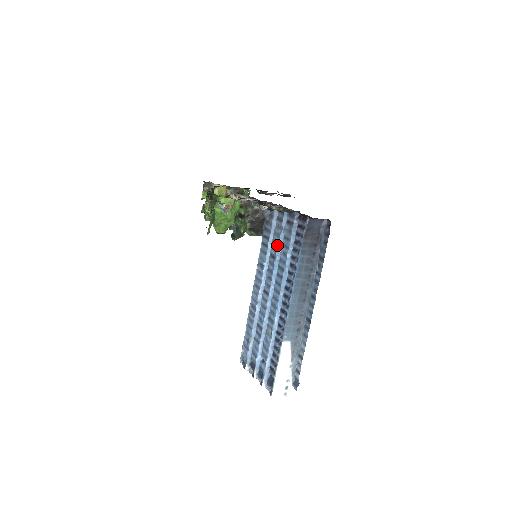
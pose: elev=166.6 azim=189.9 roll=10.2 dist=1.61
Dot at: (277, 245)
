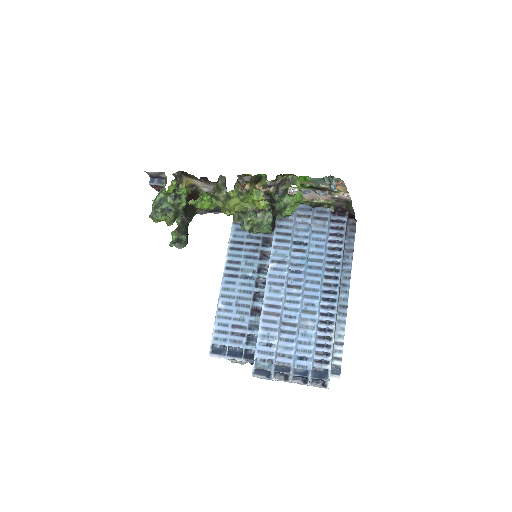
Dot at: (307, 239)
